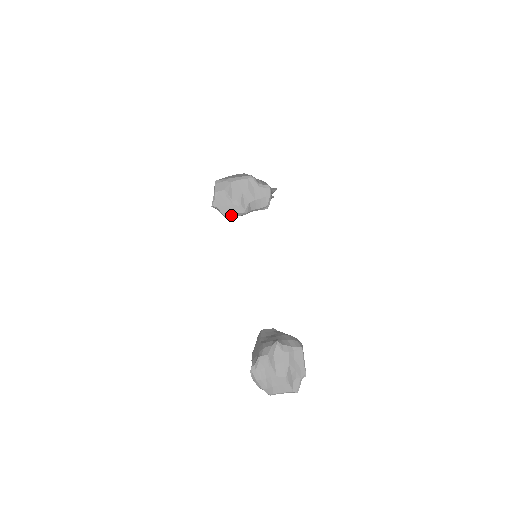
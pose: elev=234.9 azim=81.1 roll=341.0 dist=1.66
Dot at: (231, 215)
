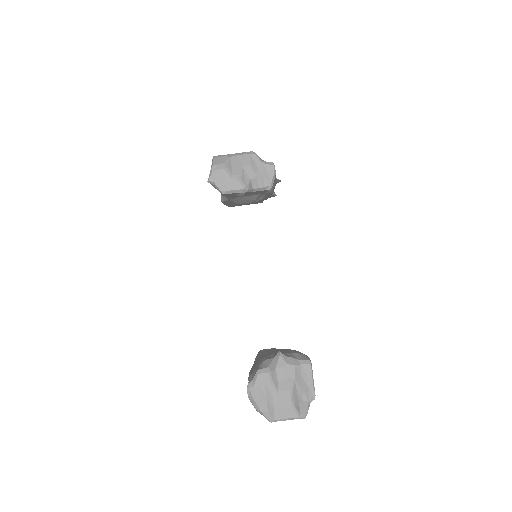
Dot at: (230, 192)
